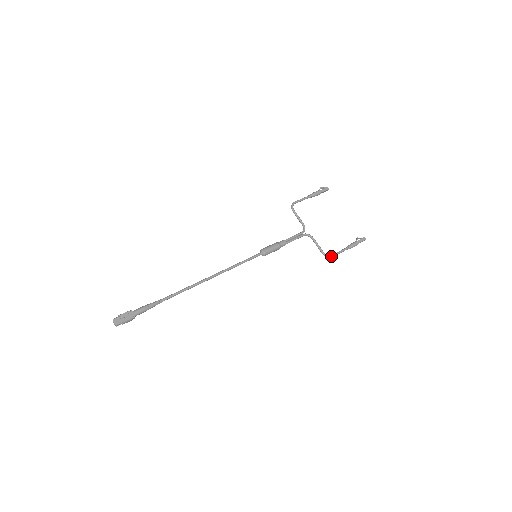
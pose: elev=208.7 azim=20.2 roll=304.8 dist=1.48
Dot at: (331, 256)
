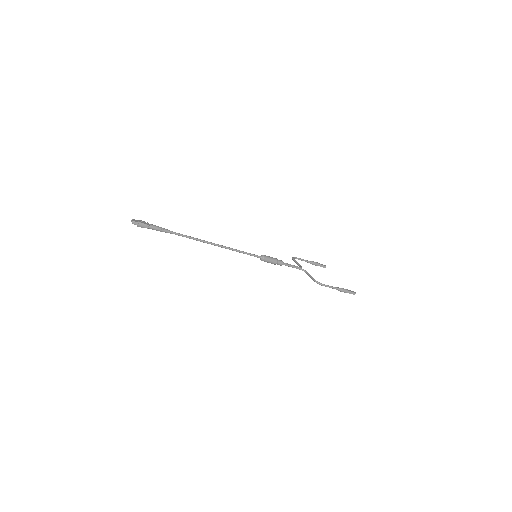
Dot at: occluded
